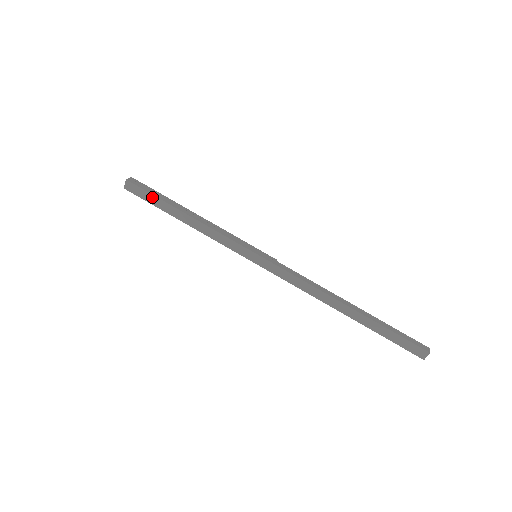
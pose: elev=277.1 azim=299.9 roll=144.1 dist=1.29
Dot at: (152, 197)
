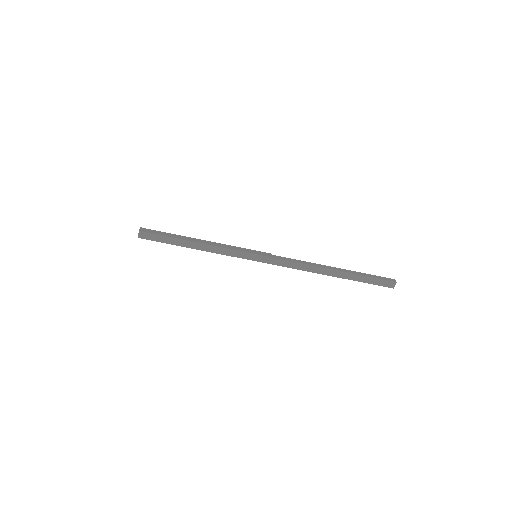
Dot at: (164, 238)
